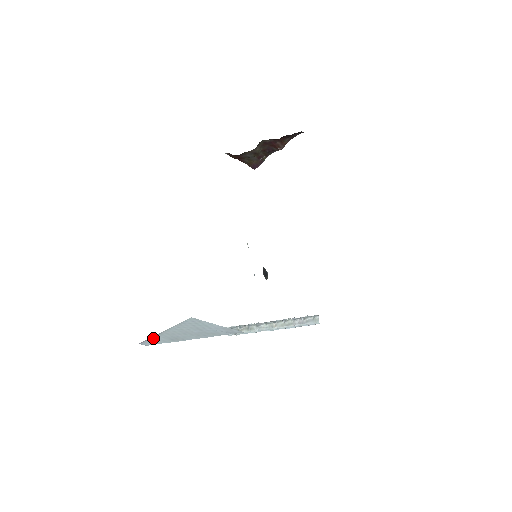
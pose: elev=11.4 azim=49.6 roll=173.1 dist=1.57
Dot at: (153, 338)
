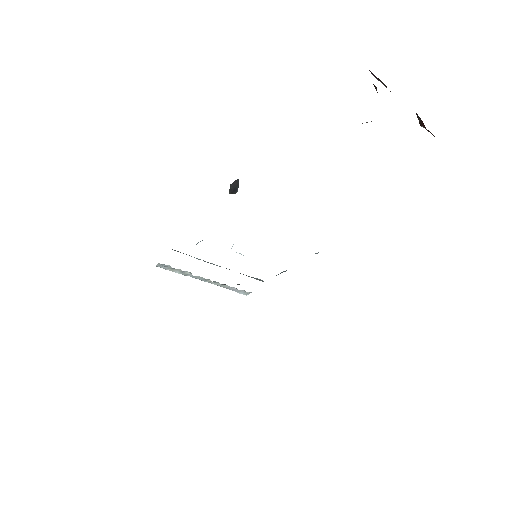
Dot at: occluded
